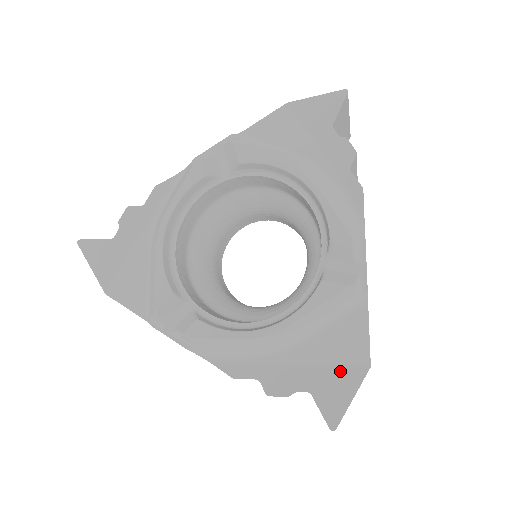
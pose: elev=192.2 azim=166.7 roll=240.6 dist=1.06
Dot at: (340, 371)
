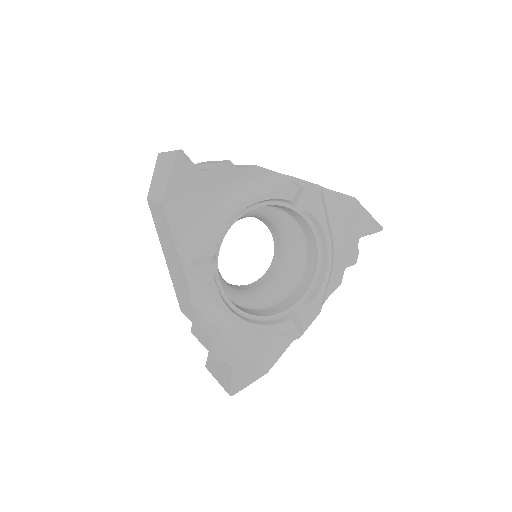
Dot at: (253, 366)
